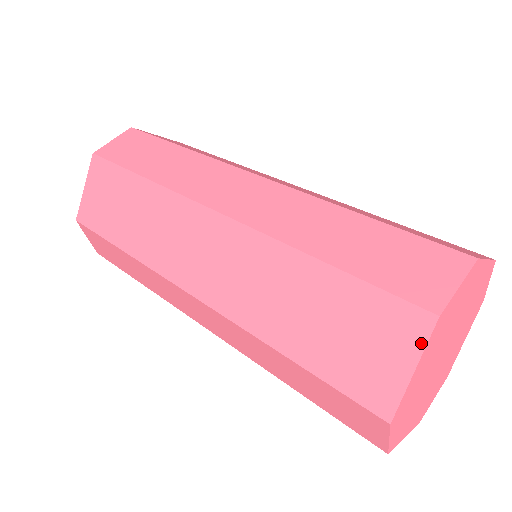
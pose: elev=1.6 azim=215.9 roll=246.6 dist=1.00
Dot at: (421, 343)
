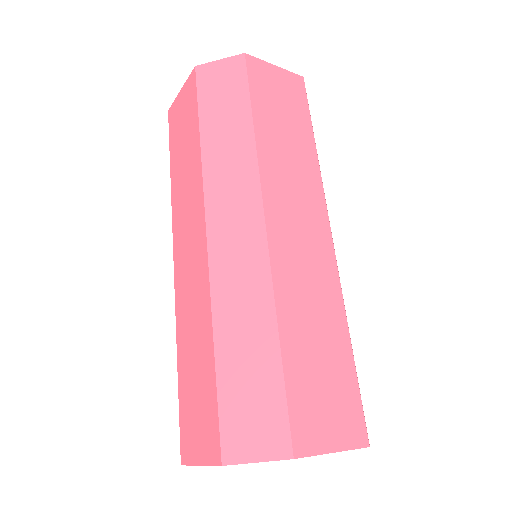
Dot at: (209, 461)
